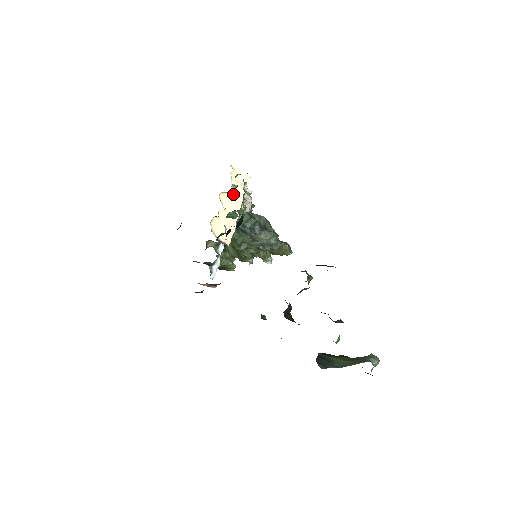
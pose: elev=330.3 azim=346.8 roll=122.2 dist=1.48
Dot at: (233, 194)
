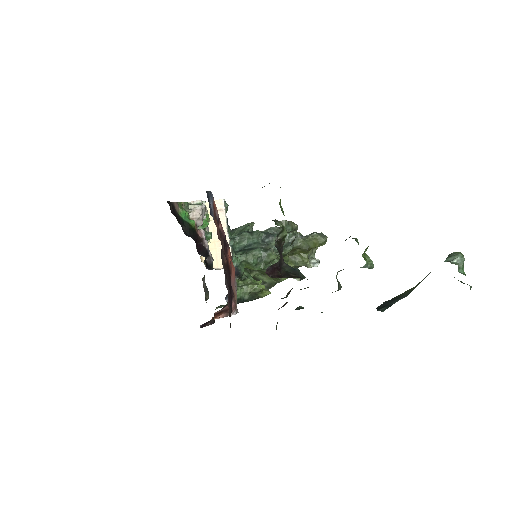
Dot at: (213, 224)
